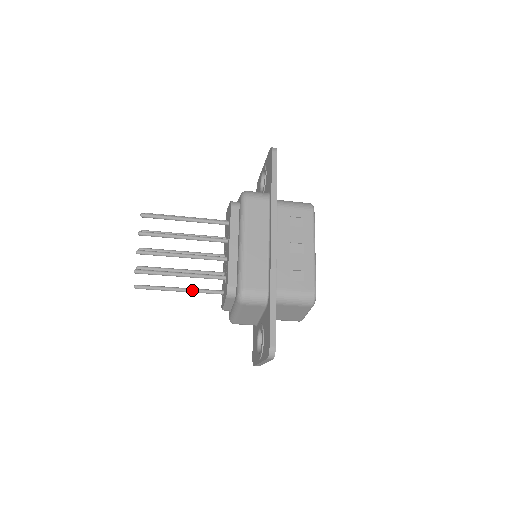
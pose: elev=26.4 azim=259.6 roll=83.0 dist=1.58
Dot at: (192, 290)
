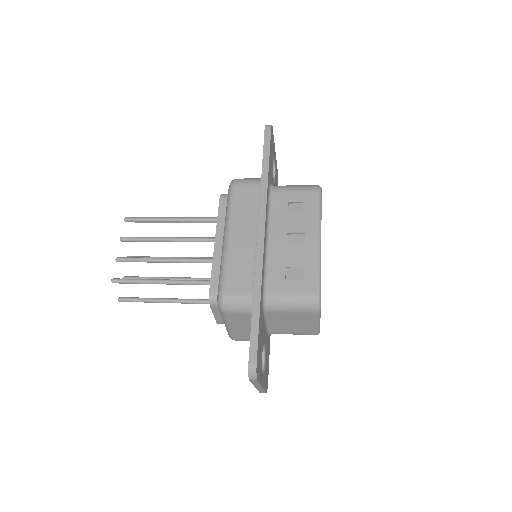
Dot at: (181, 300)
